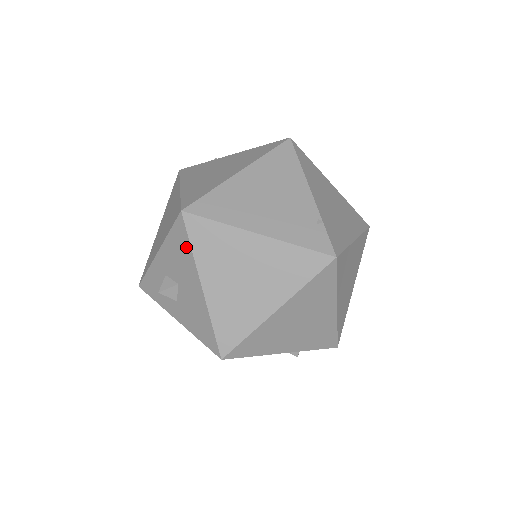
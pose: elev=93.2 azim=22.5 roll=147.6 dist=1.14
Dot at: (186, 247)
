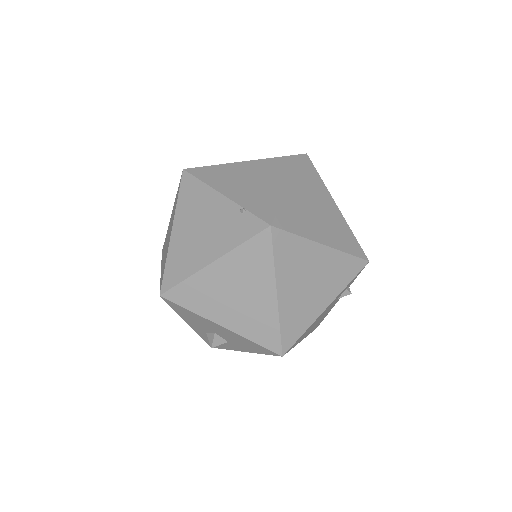
Dot at: (187, 312)
